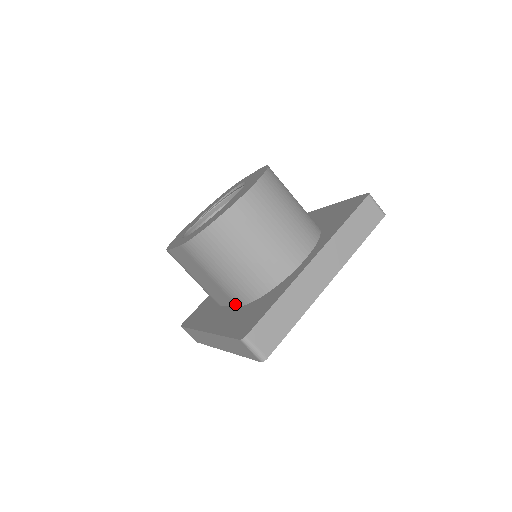
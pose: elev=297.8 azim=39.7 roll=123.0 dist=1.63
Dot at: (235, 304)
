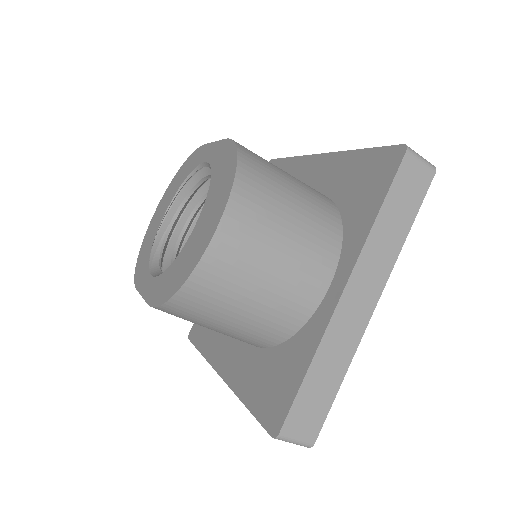
Dot at: occluded
